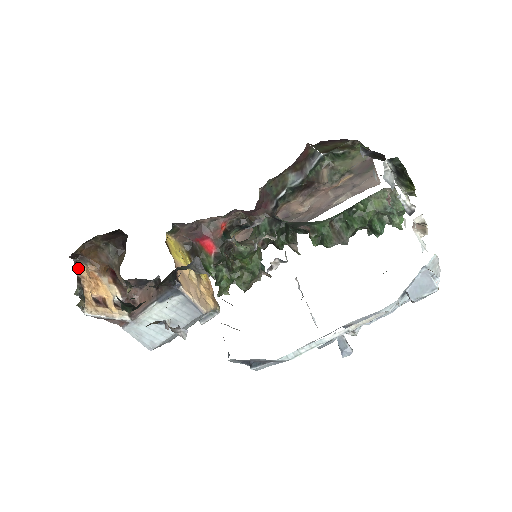
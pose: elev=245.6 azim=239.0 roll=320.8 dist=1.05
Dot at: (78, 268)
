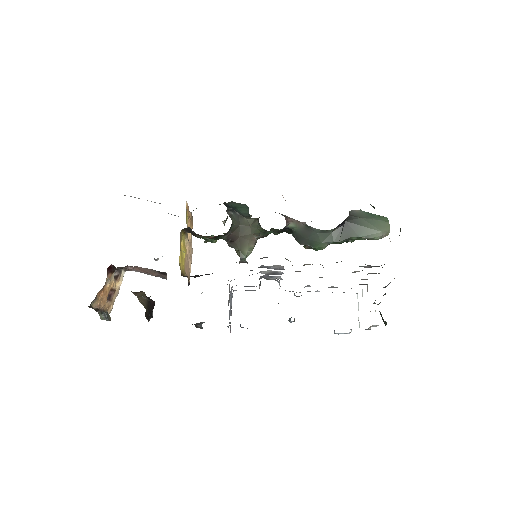
Dot at: (93, 306)
